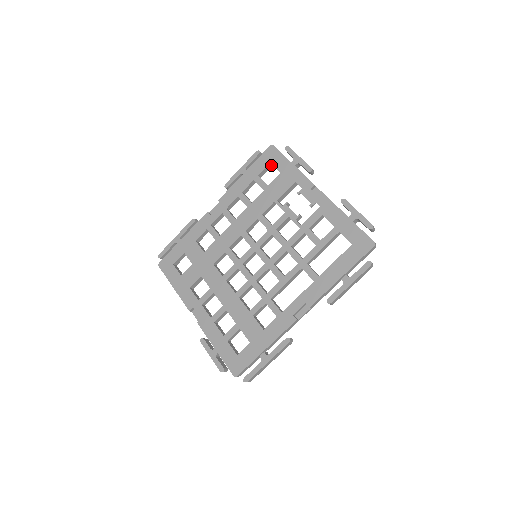
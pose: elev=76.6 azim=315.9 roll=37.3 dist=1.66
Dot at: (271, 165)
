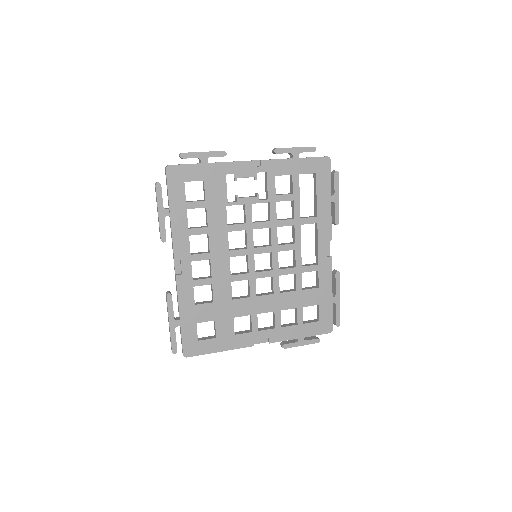
Dot at: (183, 183)
